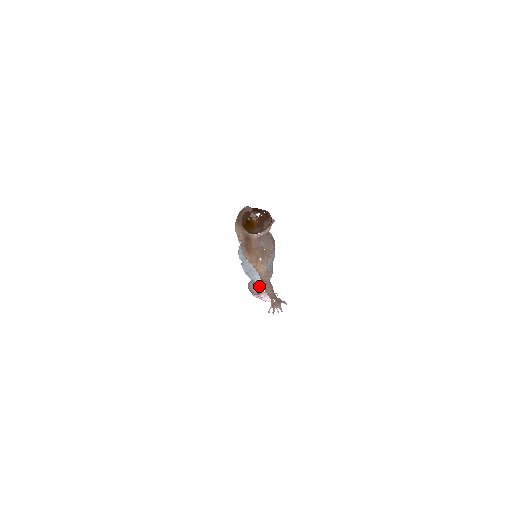
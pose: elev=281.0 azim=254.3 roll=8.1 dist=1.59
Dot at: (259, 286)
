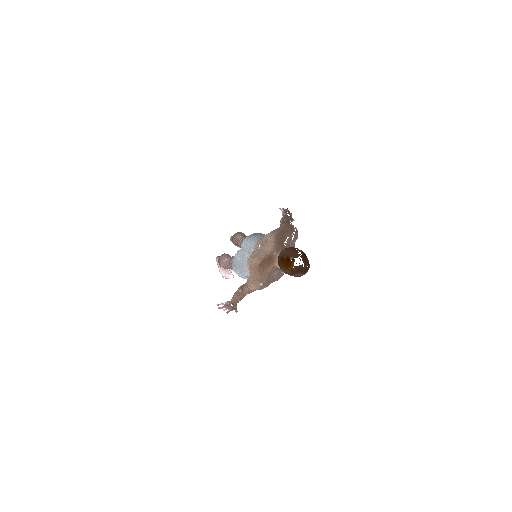
Dot at: occluded
